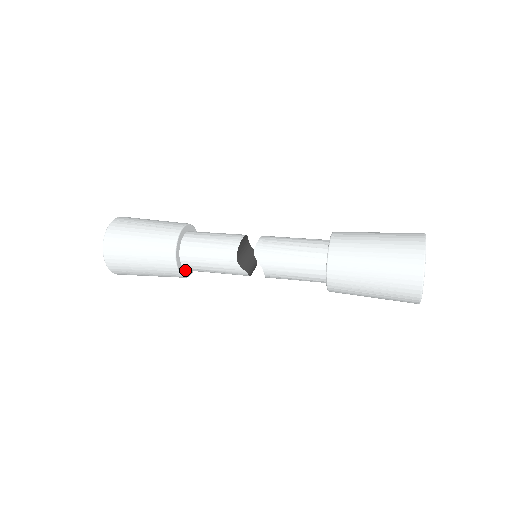
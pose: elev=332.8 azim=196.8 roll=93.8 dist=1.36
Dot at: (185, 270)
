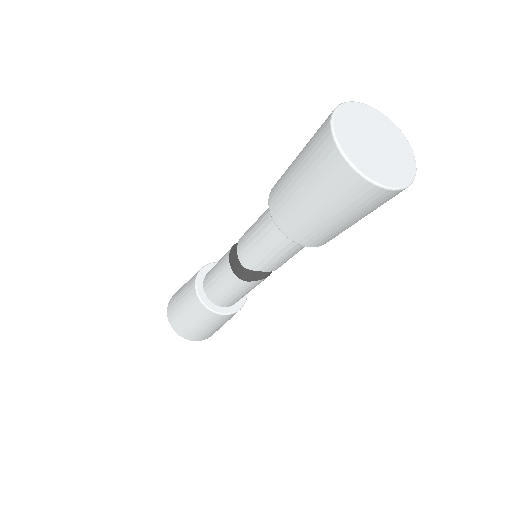
Dot at: (235, 304)
